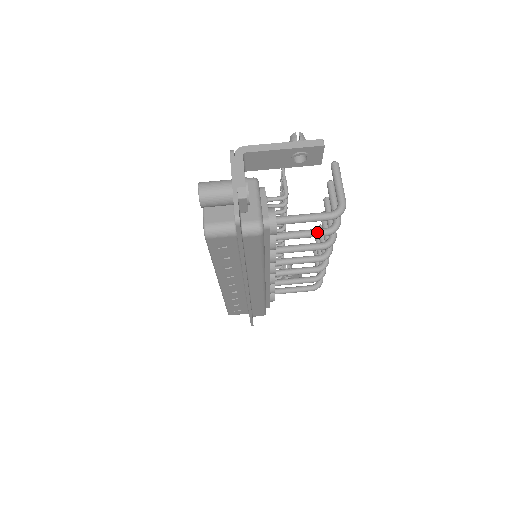
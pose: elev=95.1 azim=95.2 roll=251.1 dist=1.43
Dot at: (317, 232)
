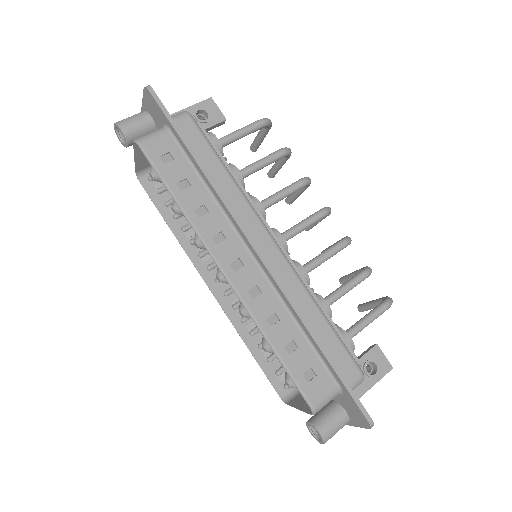
Dot at: (270, 154)
